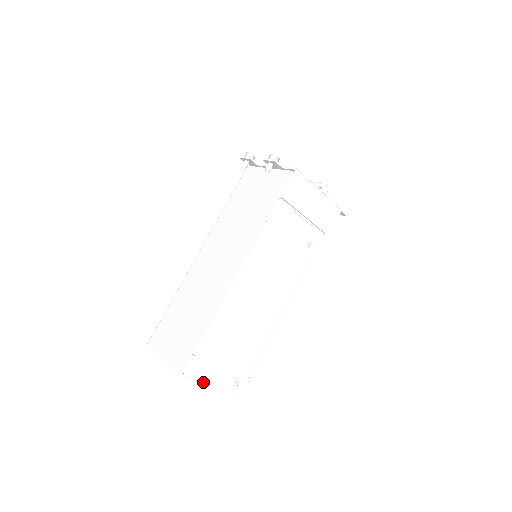
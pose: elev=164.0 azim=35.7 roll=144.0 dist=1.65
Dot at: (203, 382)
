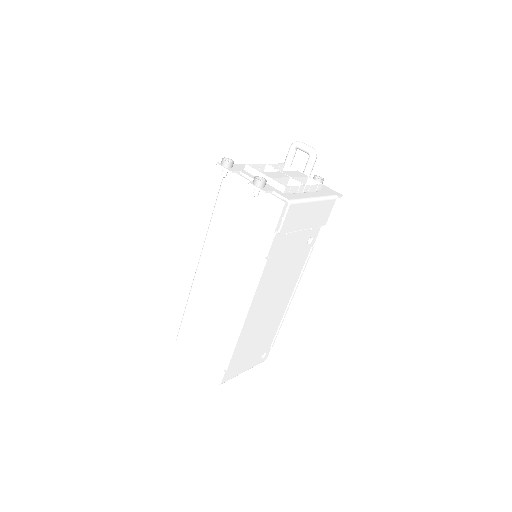
Dot at: (237, 375)
